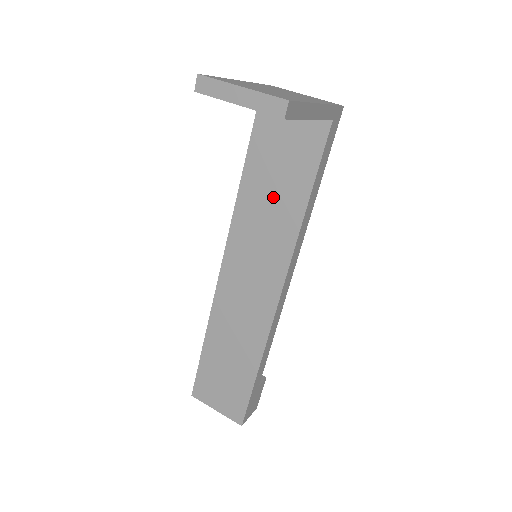
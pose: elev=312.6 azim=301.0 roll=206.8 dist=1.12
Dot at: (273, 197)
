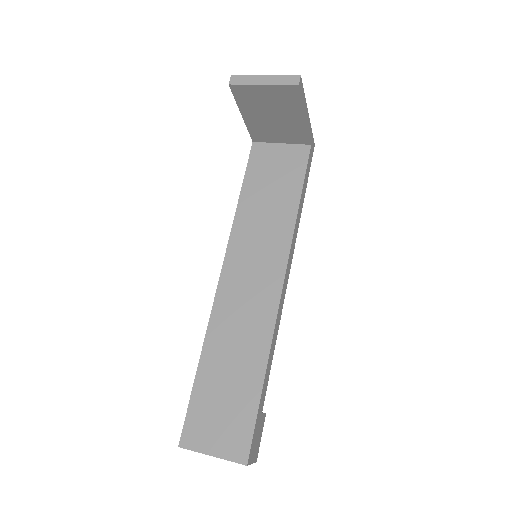
Dot at: (269, 205)
